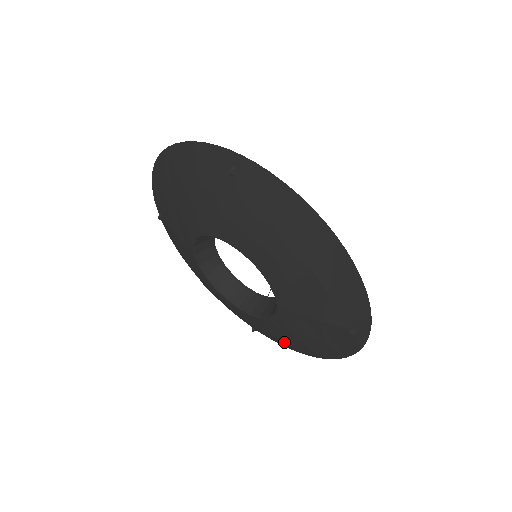
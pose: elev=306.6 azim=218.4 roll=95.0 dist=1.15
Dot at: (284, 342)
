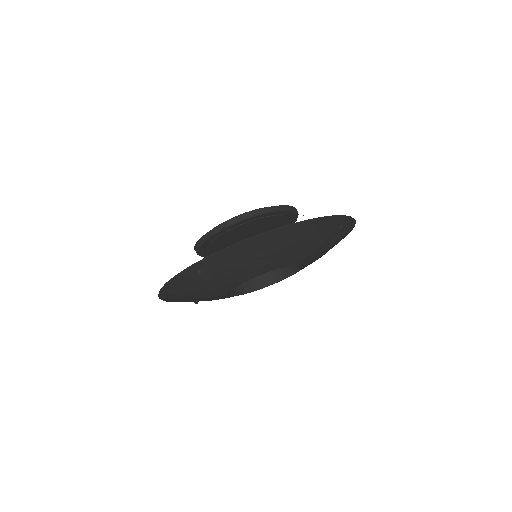
Dot at: occluded
